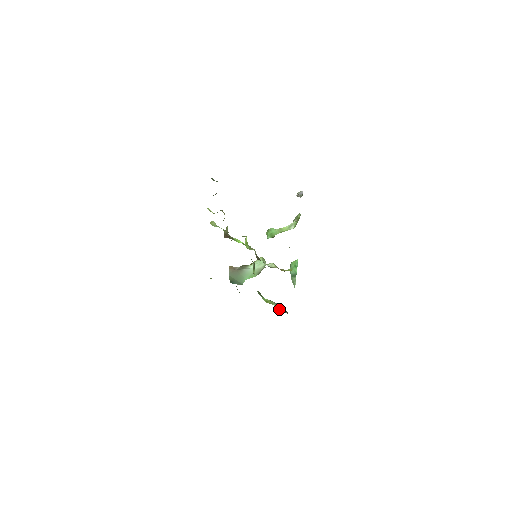
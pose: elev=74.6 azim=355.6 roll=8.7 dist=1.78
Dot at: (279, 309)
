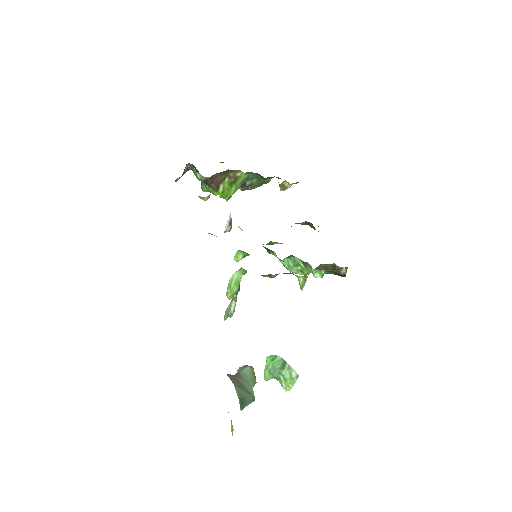
Dot at: occluded
